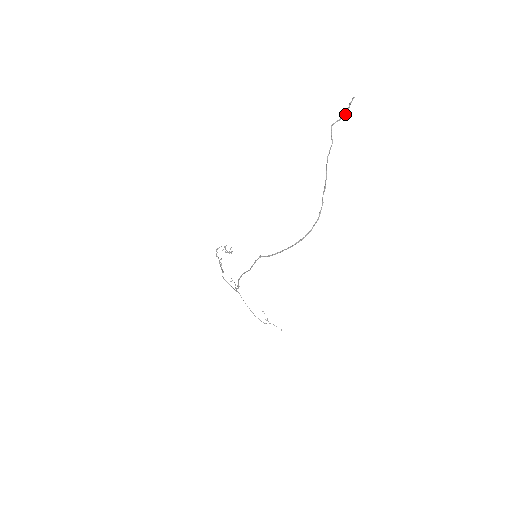
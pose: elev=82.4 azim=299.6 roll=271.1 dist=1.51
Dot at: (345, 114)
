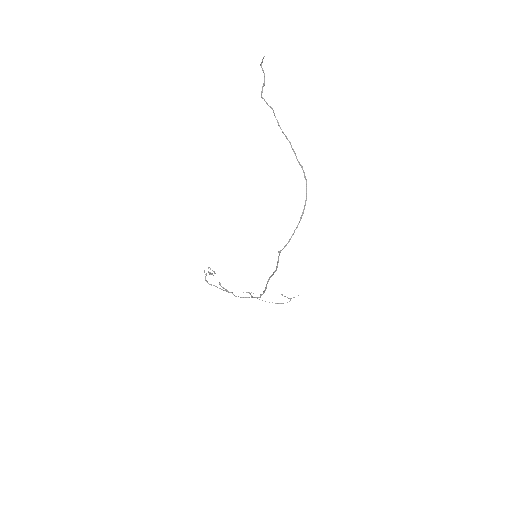
Dot at: occluded
